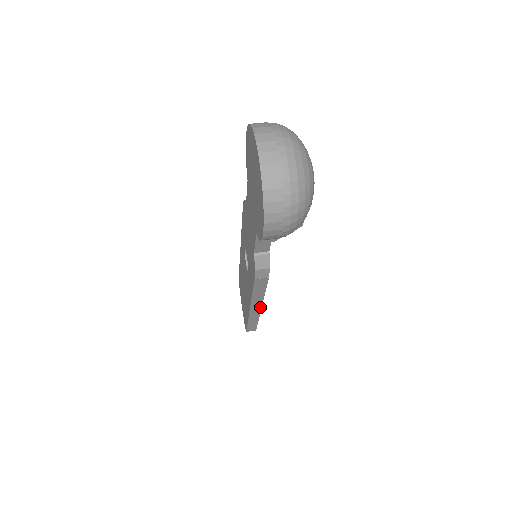
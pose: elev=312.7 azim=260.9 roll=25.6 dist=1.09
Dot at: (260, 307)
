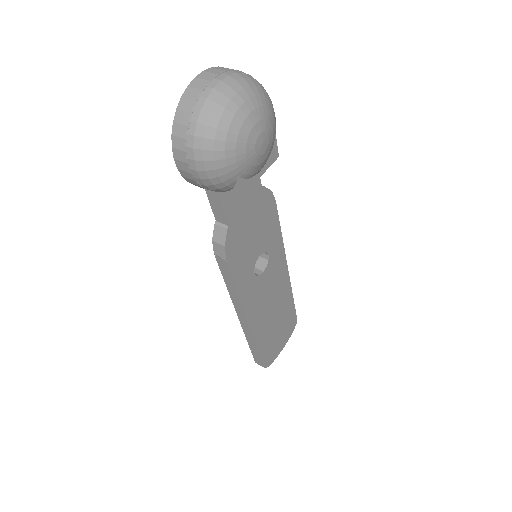
Dot at: (246, 319)
